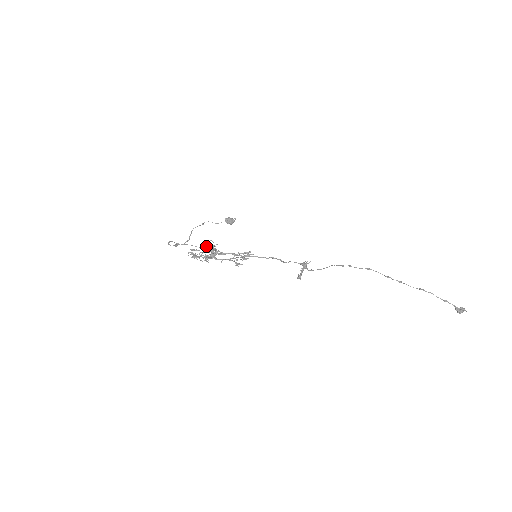
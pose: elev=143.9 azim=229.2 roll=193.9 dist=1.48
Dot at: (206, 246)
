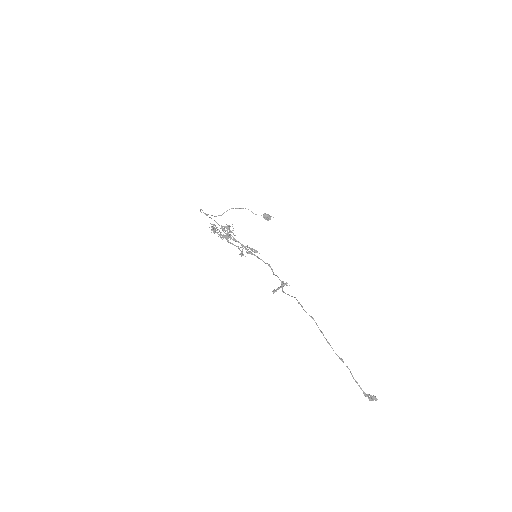
Dot at: (227, 227)
